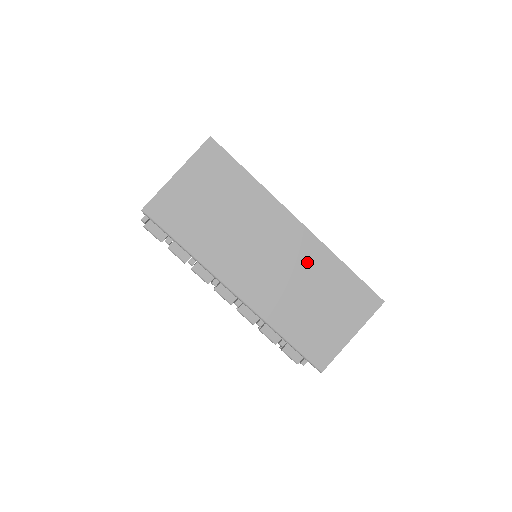
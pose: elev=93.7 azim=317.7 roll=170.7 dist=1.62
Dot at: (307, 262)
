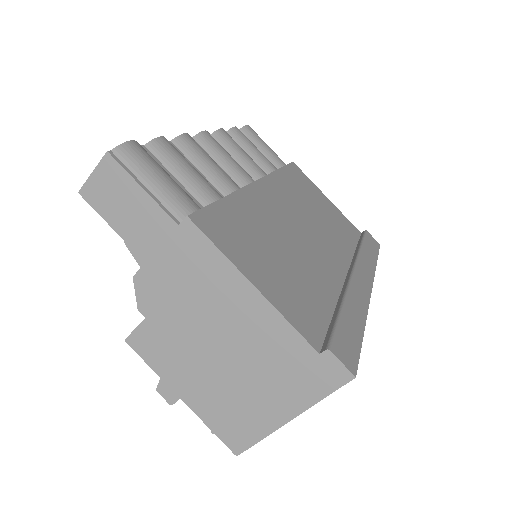
Dot at: occluded
